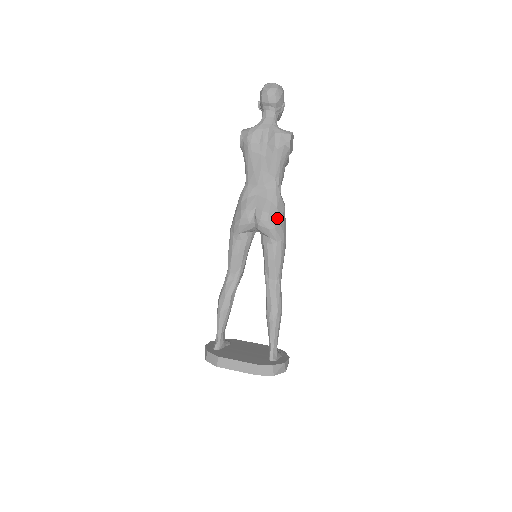
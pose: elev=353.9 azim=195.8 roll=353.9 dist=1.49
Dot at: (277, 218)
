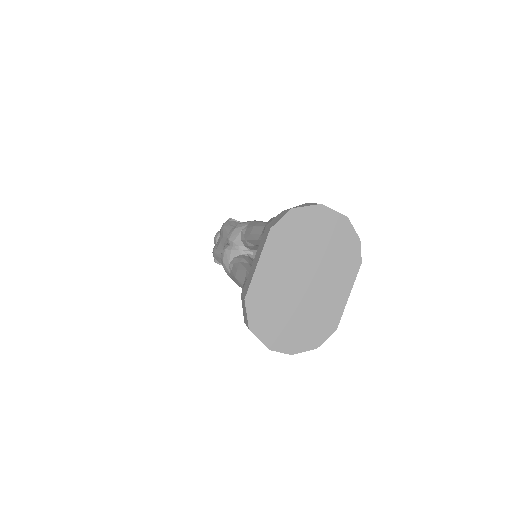
Dot at: occluded
